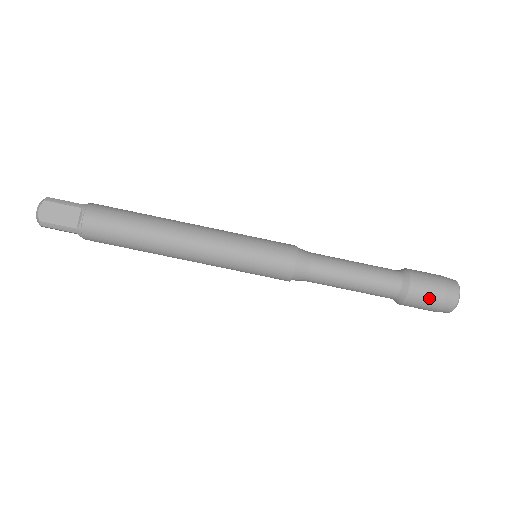
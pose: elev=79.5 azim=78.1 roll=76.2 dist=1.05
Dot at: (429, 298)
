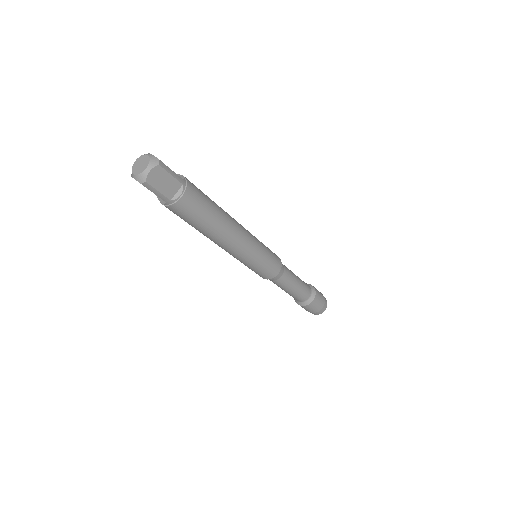
Dot at: (315, 308)
